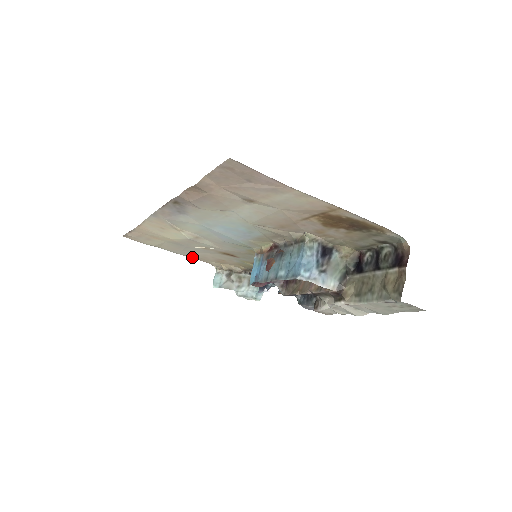
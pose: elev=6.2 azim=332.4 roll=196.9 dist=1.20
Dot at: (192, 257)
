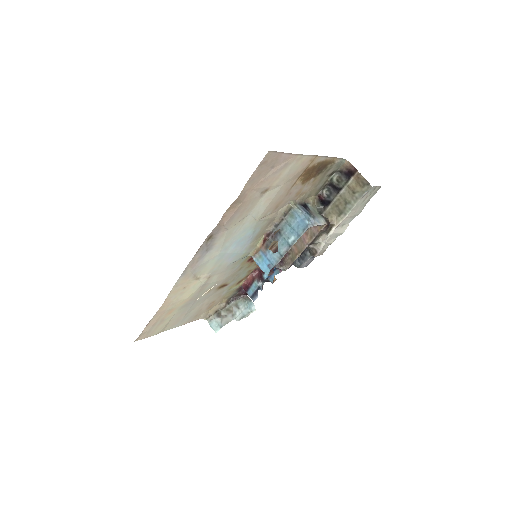
Dot at: (188, 322)
